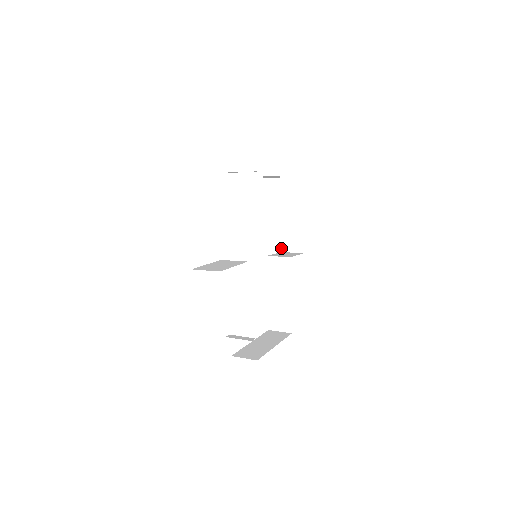
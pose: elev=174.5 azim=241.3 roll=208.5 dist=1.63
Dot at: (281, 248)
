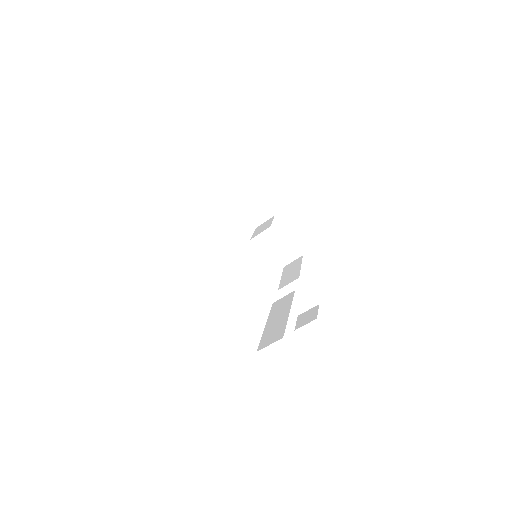
Dot at: (295, 328)
